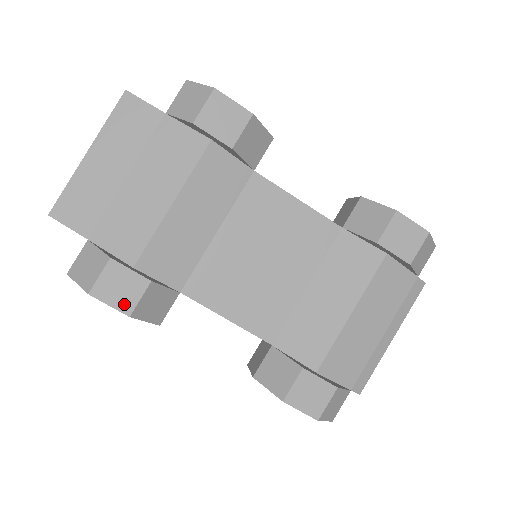
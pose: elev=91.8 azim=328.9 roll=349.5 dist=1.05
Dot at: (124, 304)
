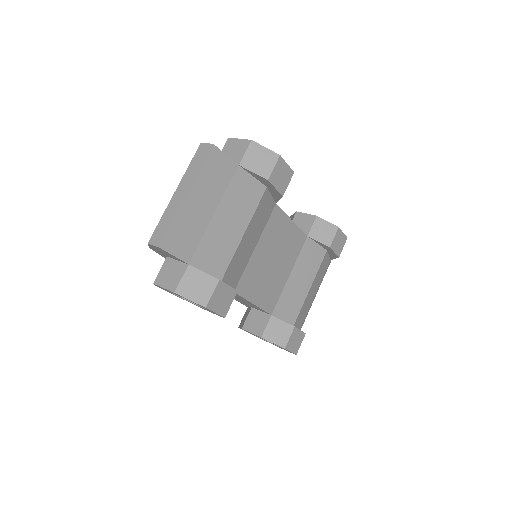
Dot at: (223, 310)
